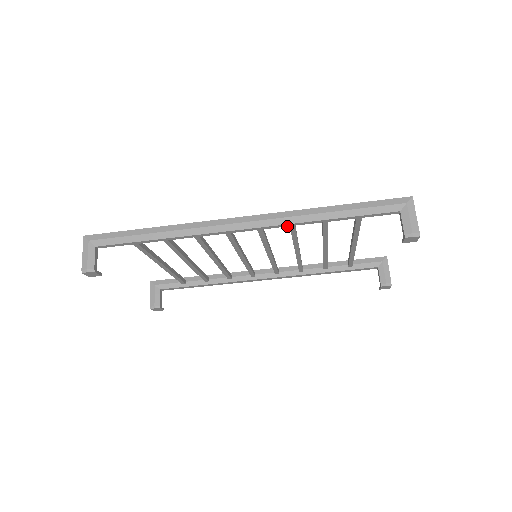
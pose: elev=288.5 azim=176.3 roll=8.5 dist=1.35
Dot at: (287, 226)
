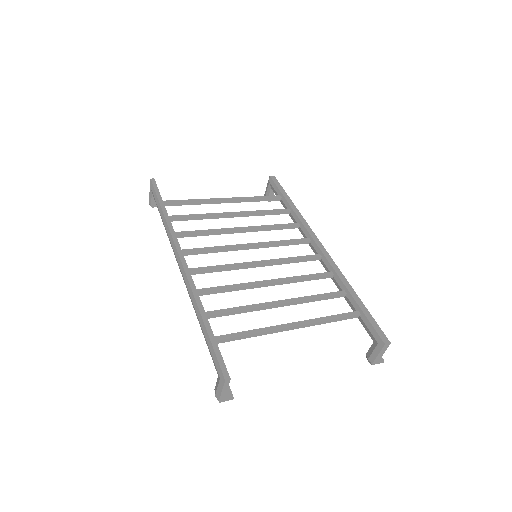
Dot at: occluded
